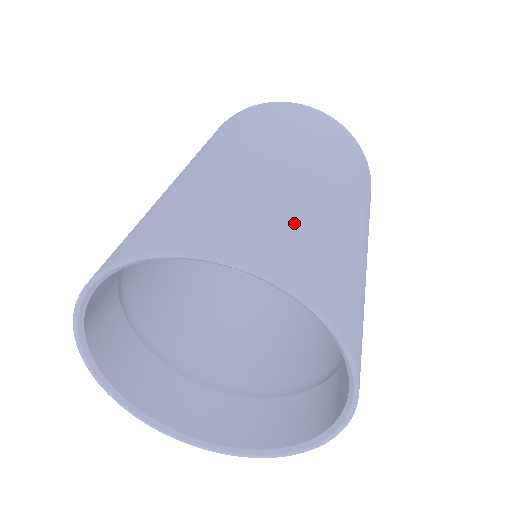
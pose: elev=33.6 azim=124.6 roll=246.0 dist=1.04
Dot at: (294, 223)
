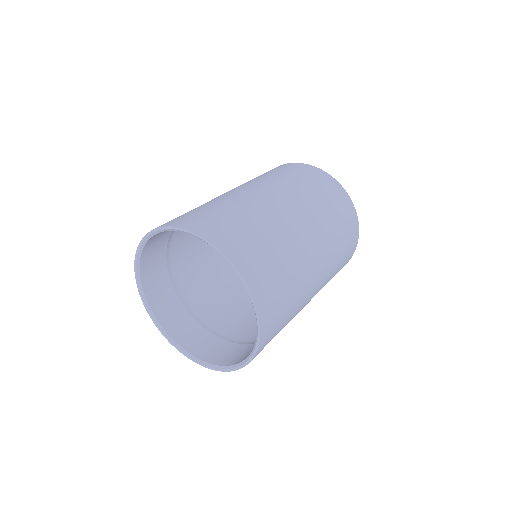
Dot at: (267, 246)
